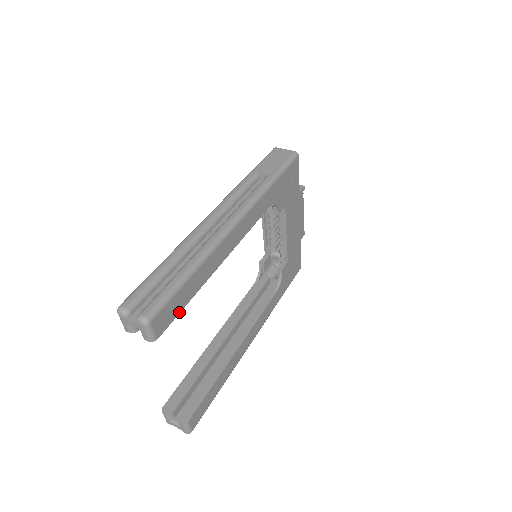
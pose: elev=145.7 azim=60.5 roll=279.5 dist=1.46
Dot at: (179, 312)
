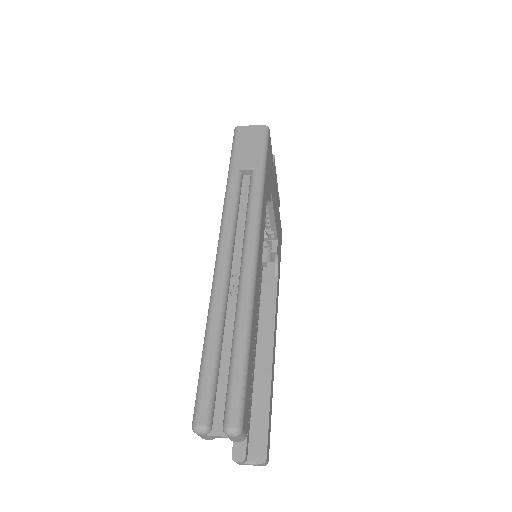
Dot at: (250, 389)
